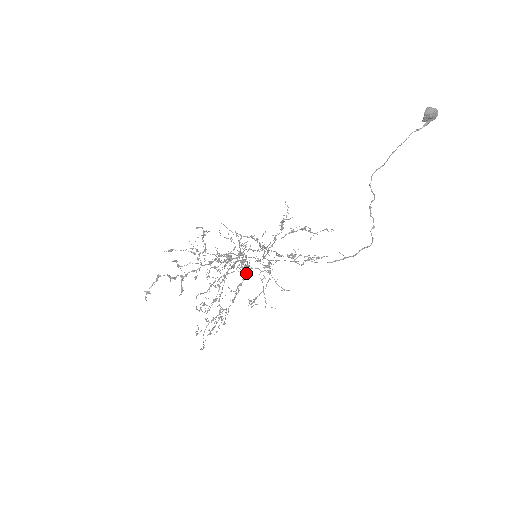
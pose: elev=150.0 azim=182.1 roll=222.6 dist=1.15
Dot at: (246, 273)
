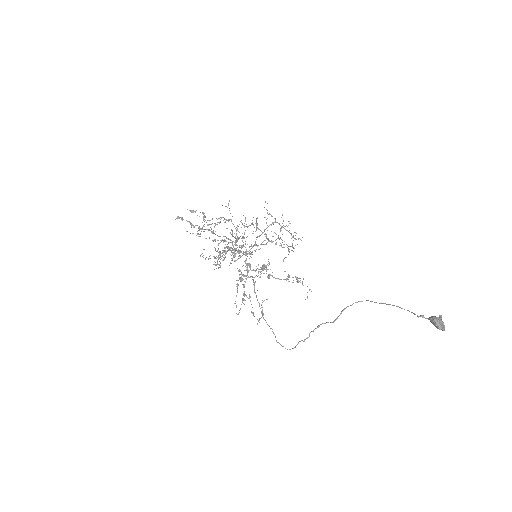
Dot at: occluded
